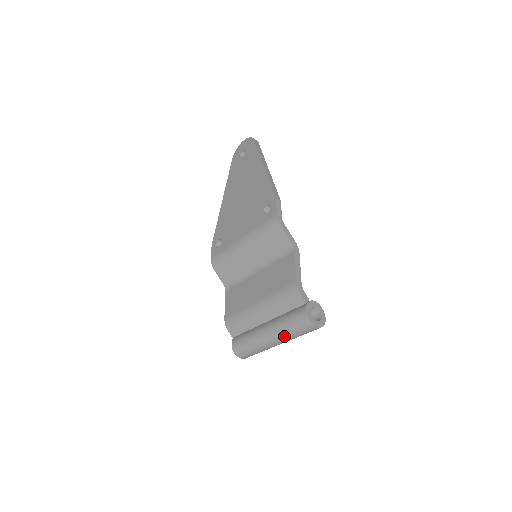
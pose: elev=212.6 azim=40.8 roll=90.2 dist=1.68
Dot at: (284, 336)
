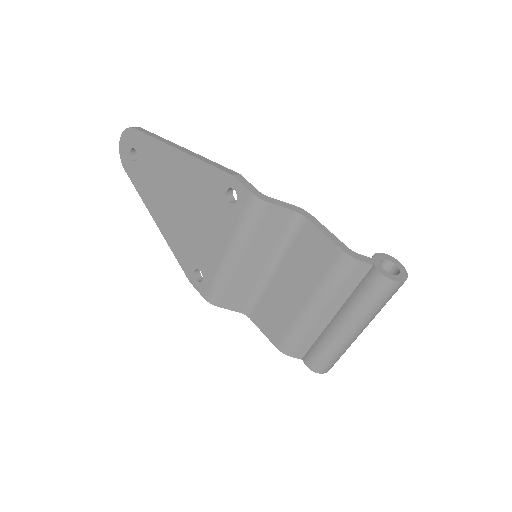
Dot at: (370, 317)
